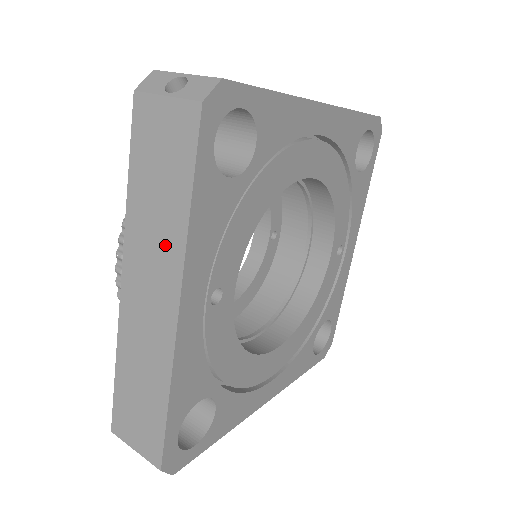
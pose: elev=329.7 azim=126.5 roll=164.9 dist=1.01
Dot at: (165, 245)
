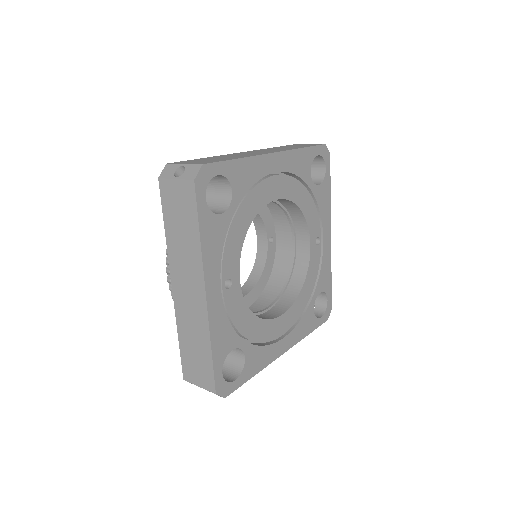
Dot at: (191, 259)
